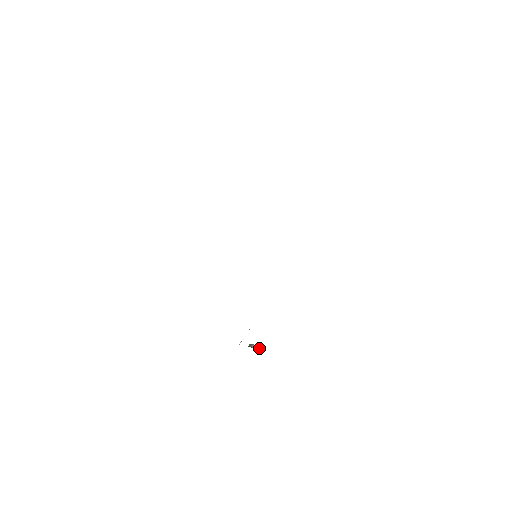
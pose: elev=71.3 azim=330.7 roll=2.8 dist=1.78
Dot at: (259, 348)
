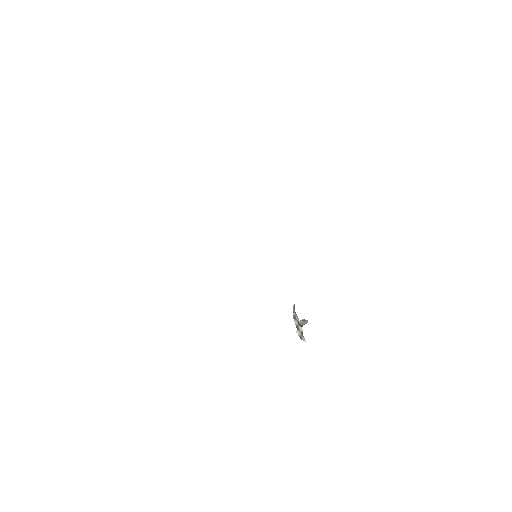
Dot at: (303, 320)
